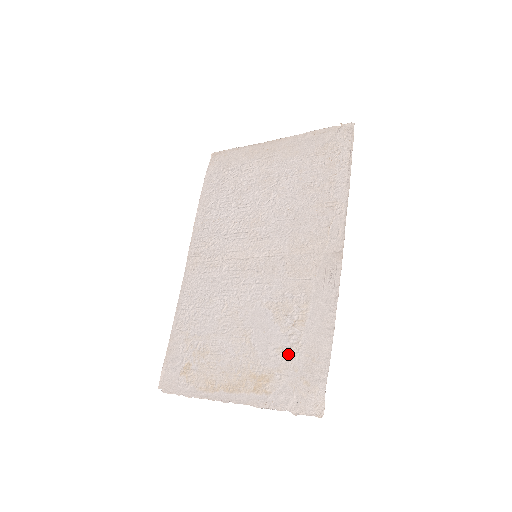
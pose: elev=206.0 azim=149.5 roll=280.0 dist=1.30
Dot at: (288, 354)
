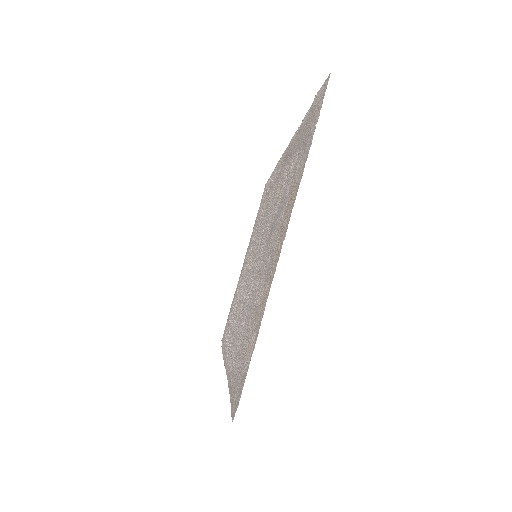
Dot at: (294, 167)
